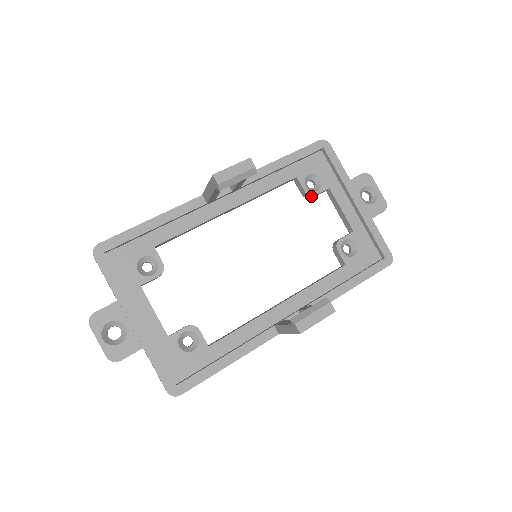
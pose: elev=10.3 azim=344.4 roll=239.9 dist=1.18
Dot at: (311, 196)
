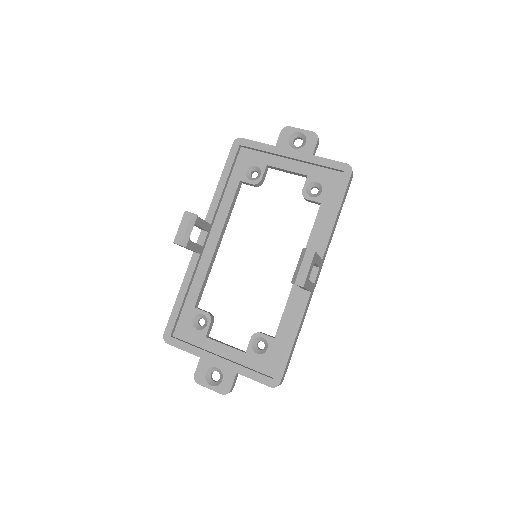
Dot at: (260, 183)
